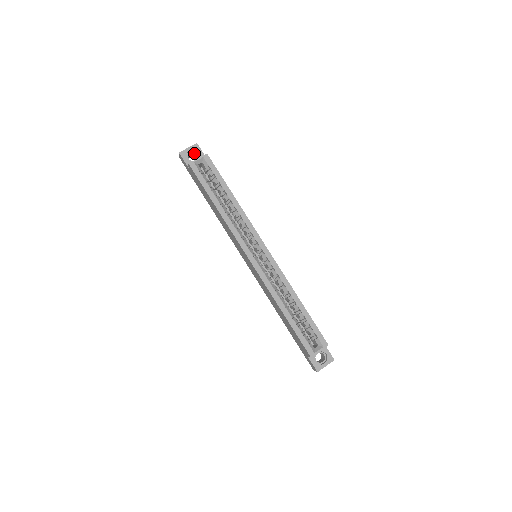
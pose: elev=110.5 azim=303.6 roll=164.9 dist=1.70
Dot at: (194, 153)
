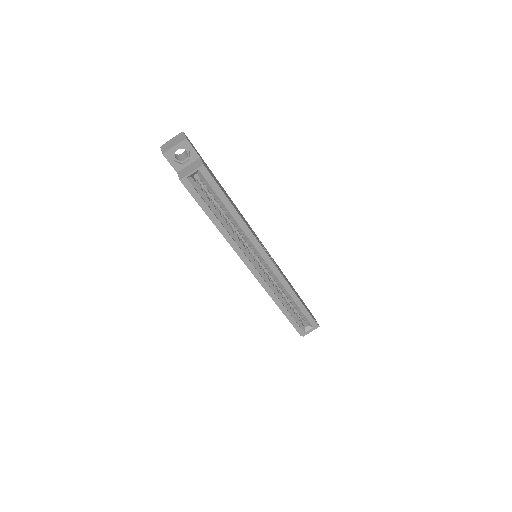
Dot at: occluded
